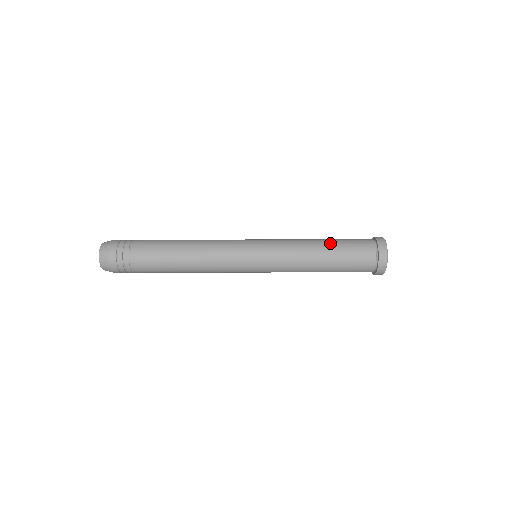
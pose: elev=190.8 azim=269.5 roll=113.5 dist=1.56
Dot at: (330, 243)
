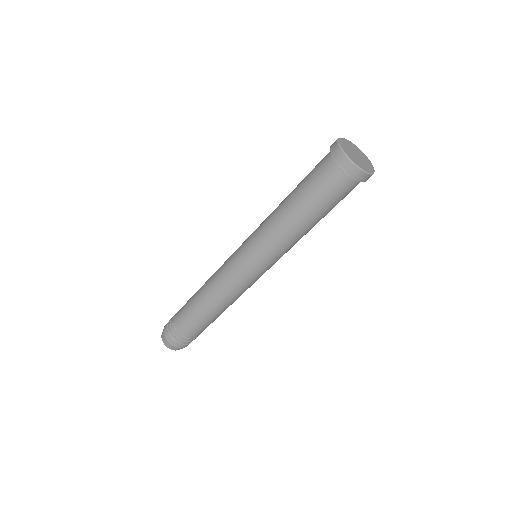
Dot at: (293, 195)
